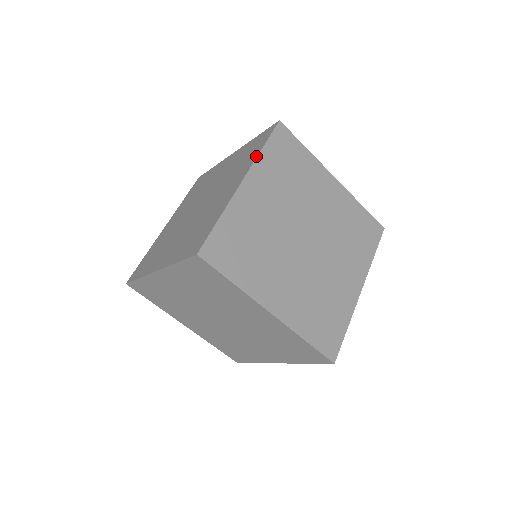
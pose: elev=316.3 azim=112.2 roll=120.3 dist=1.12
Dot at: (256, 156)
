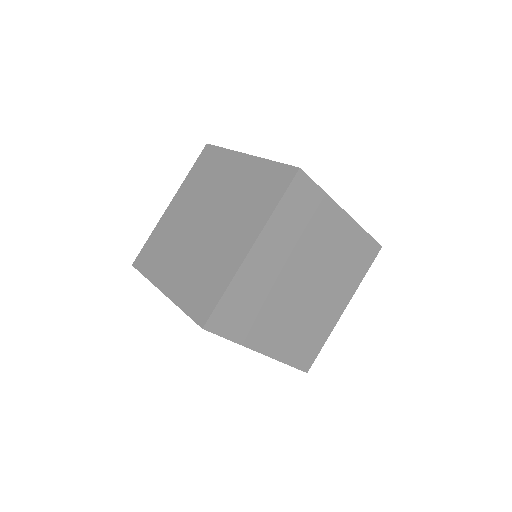
Dot at: (269, 216)
